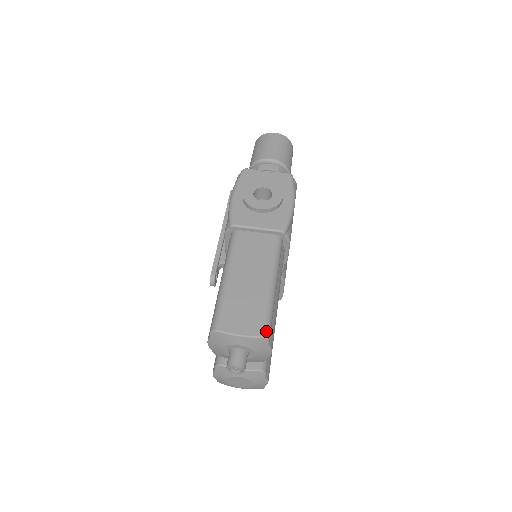
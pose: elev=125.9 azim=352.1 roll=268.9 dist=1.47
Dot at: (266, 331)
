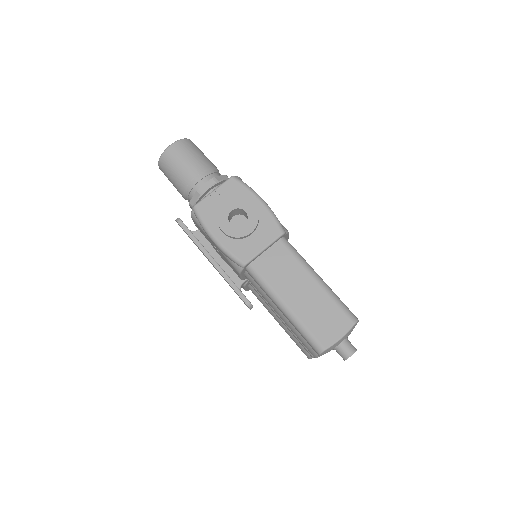
Dot at: (352, 317)
